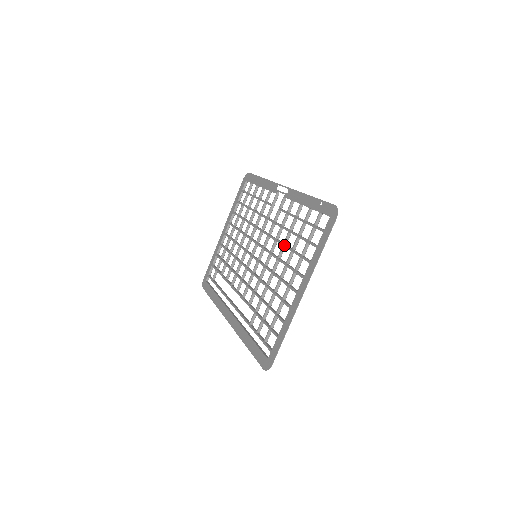
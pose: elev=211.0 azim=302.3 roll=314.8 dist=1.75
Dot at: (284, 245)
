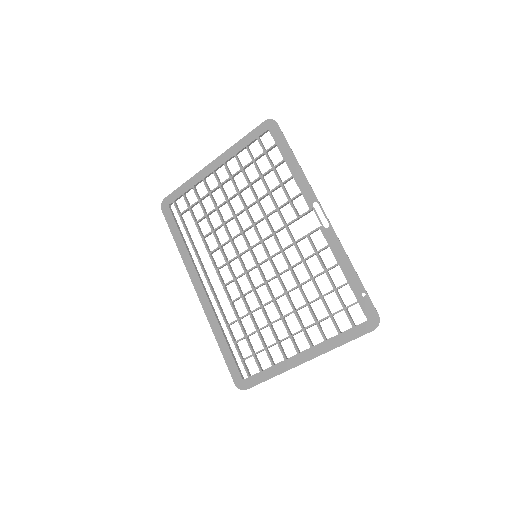
Dot at: (300, 288)
